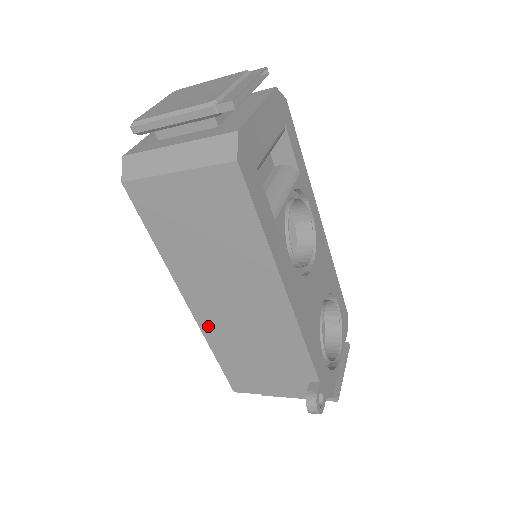
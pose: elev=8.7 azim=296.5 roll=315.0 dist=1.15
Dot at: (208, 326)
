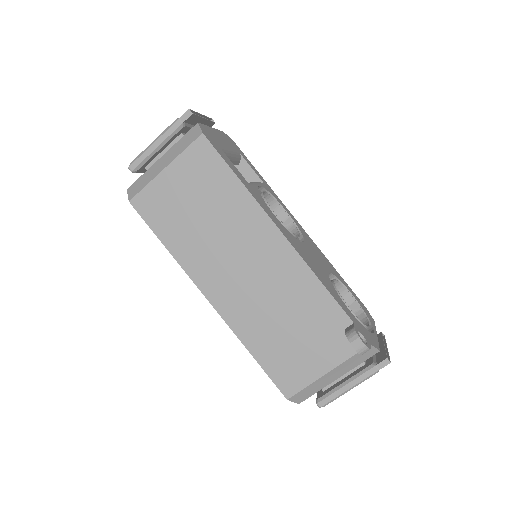
Dot at: (234, 317)
